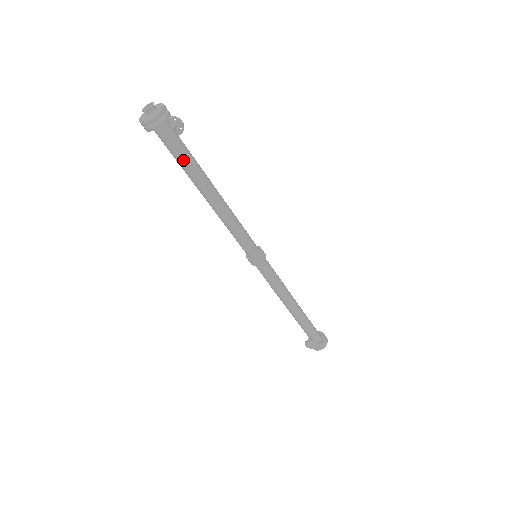
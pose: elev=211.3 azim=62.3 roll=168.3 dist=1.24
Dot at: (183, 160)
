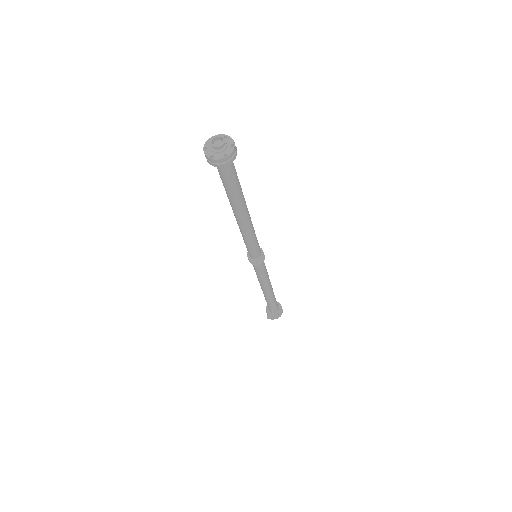
Dot at: (233, 189)
